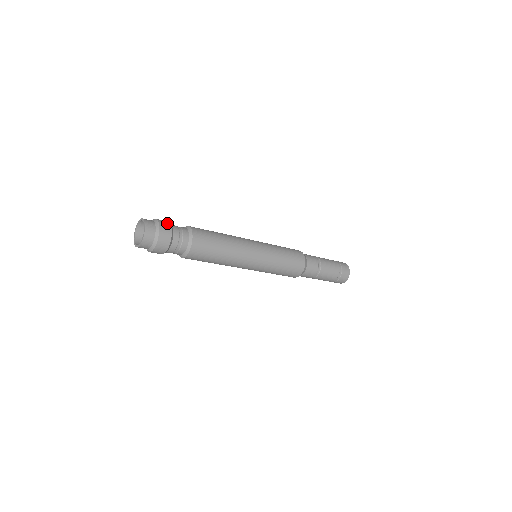
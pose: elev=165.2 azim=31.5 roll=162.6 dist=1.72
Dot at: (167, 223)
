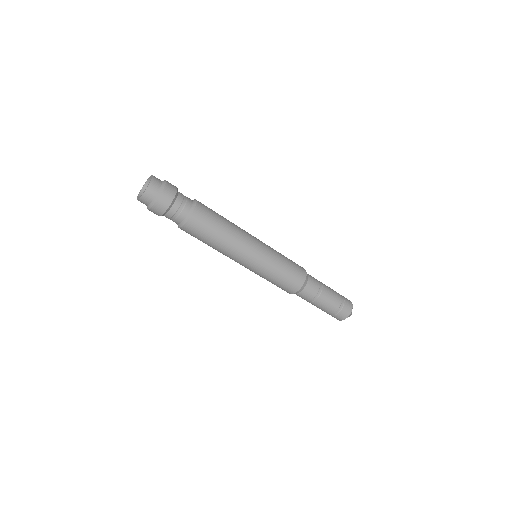
Dot at: (172, 192)
